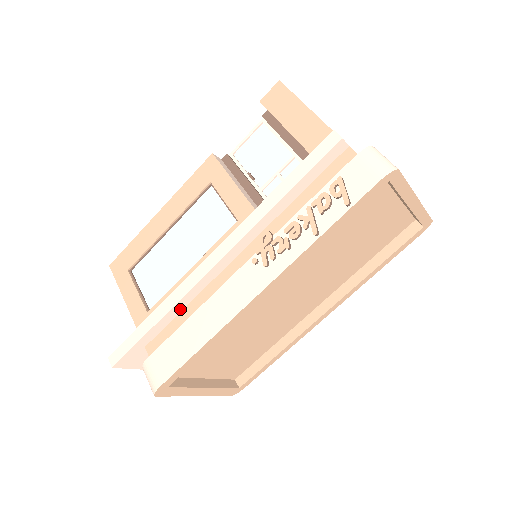
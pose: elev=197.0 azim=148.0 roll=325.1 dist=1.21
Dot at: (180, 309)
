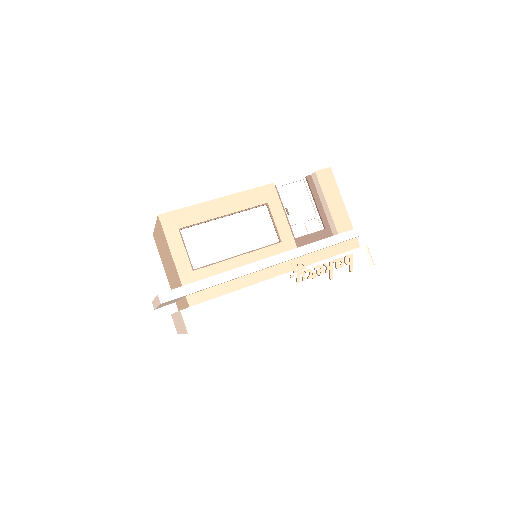
Dot at: (226, 282)
